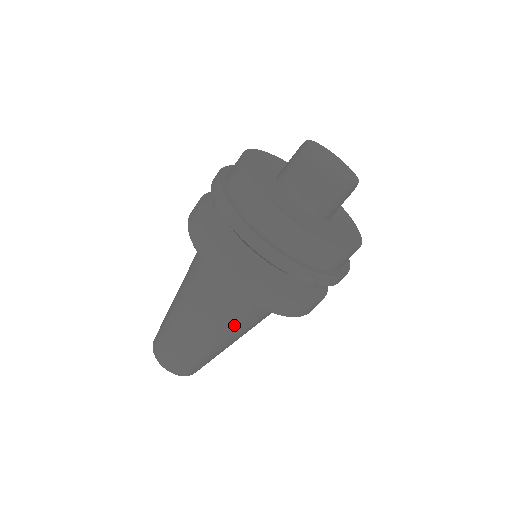
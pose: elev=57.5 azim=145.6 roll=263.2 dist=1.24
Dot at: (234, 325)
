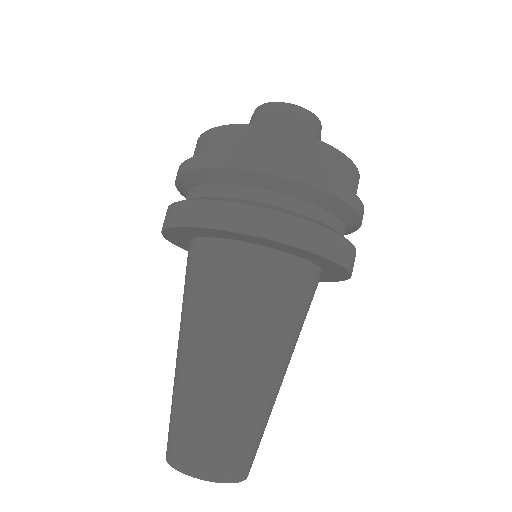
Dot at: (257, 324)
